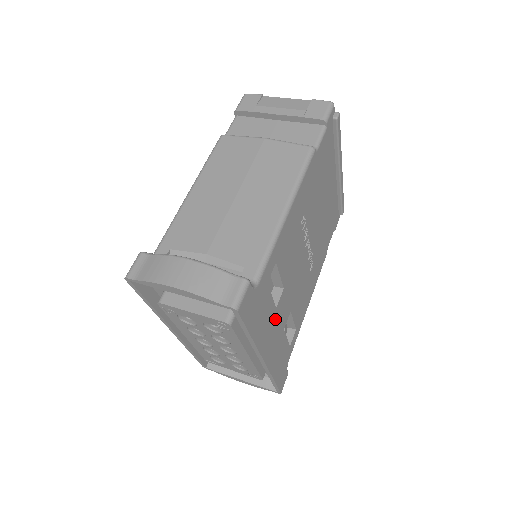
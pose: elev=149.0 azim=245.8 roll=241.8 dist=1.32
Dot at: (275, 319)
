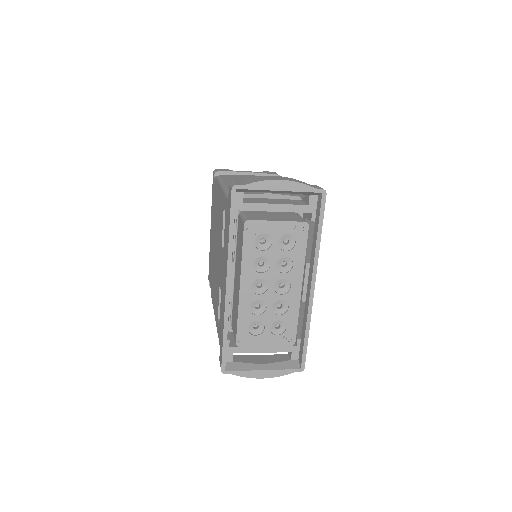
Dot at: occluded
